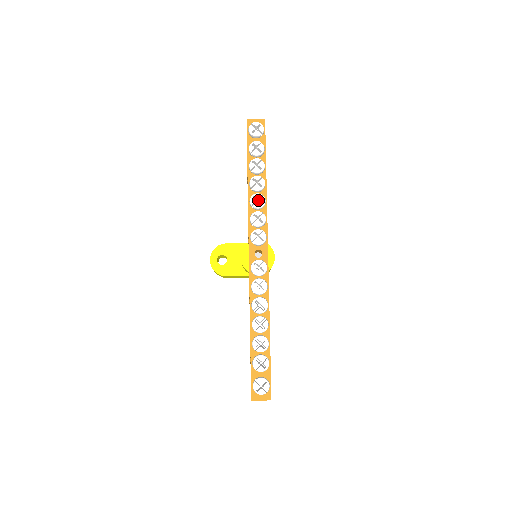
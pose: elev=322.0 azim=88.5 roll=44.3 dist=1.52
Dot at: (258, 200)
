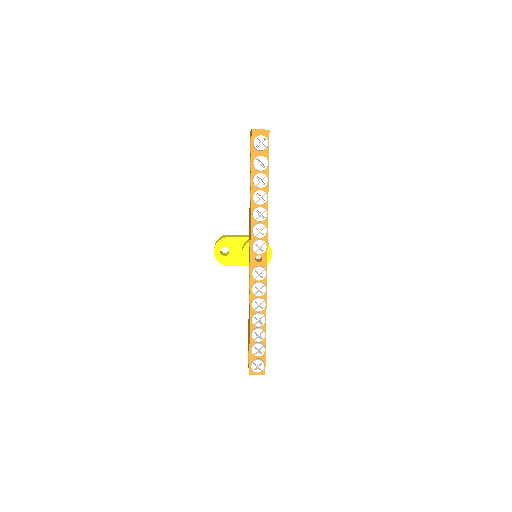
Dot at: (260, 212)
